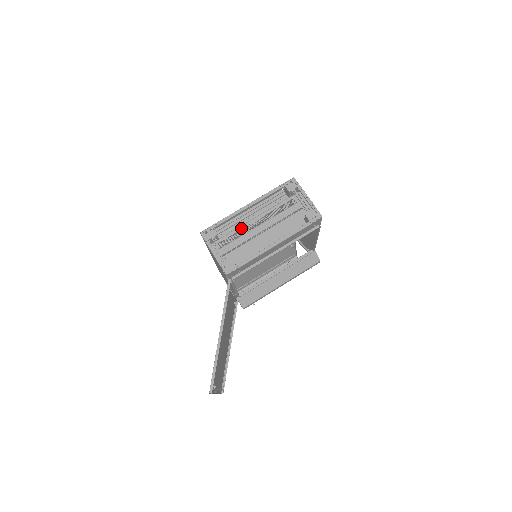
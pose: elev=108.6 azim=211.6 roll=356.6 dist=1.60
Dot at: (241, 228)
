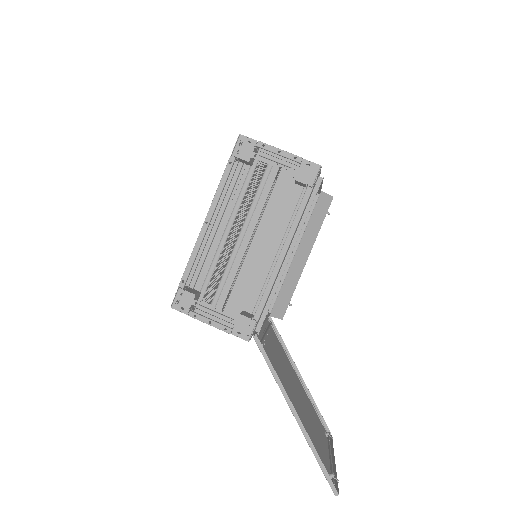
Dot at: (218, 255)
